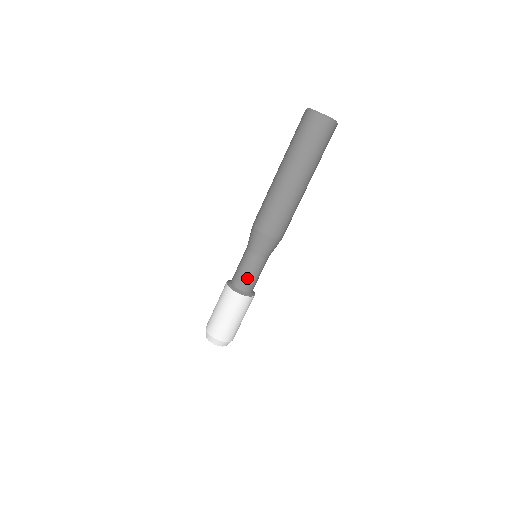
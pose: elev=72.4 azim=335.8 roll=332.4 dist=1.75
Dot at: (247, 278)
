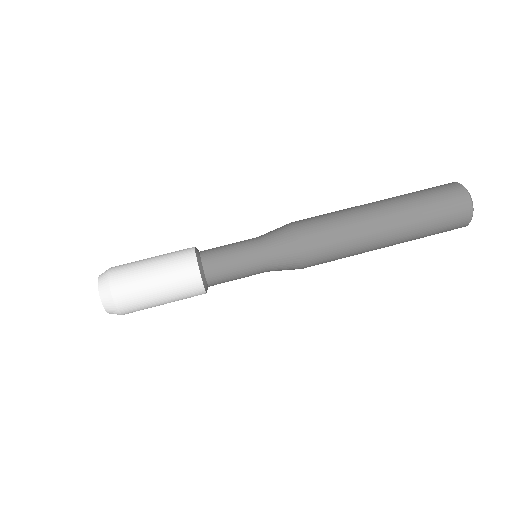
Dot at: (226, 267)
